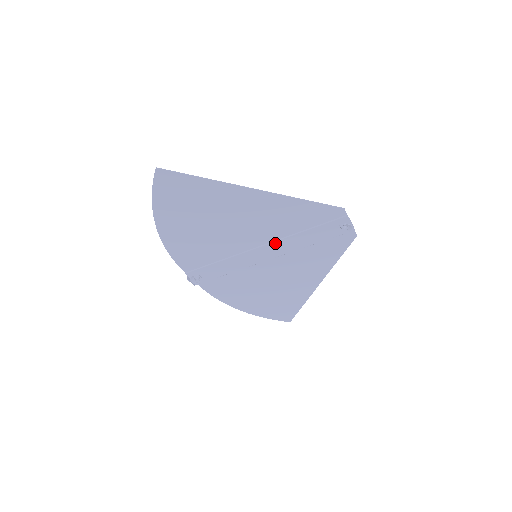
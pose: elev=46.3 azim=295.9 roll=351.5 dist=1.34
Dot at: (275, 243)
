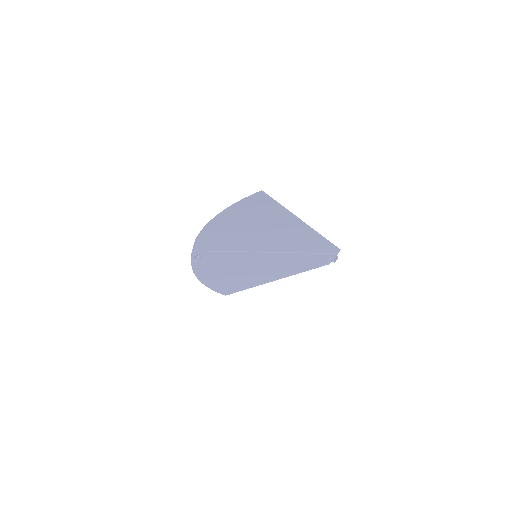
Dot at: (278, 253)
